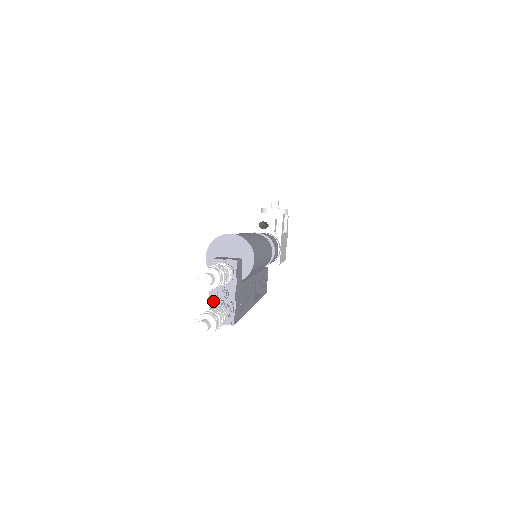
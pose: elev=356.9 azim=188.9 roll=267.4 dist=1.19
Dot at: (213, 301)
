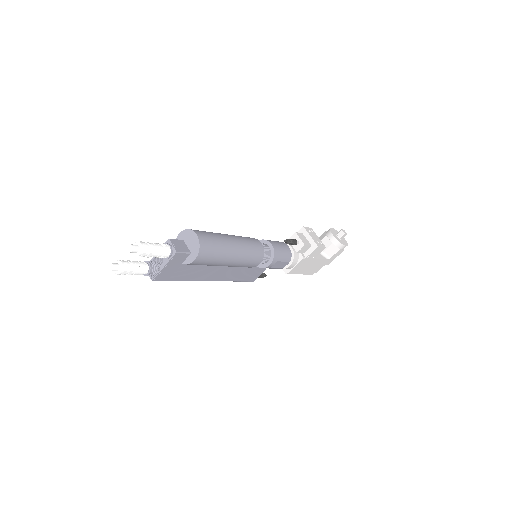
Dot at: (153, 259)
